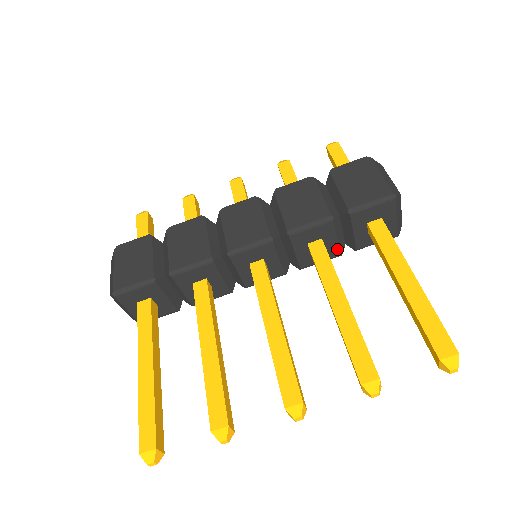
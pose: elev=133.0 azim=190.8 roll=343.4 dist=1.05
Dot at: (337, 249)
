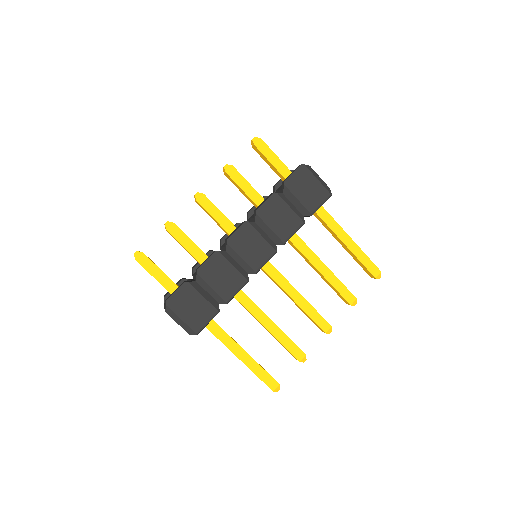
Dot at: occluded
